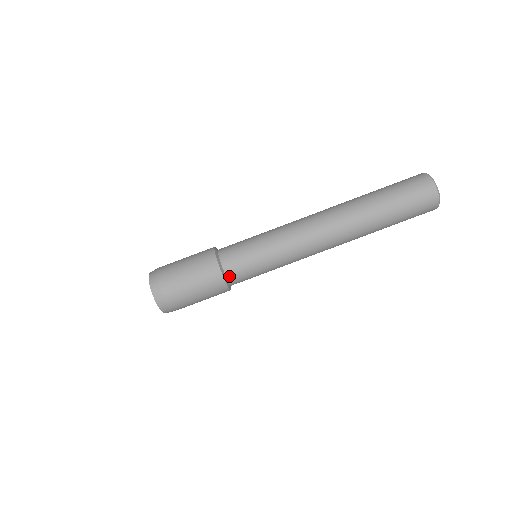
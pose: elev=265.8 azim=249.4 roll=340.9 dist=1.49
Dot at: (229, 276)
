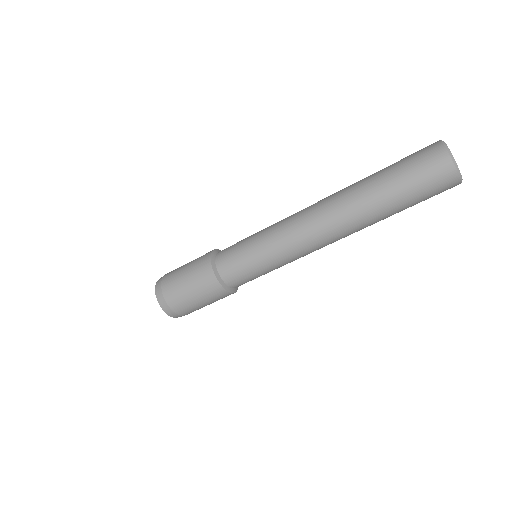
Dot at: occluded
